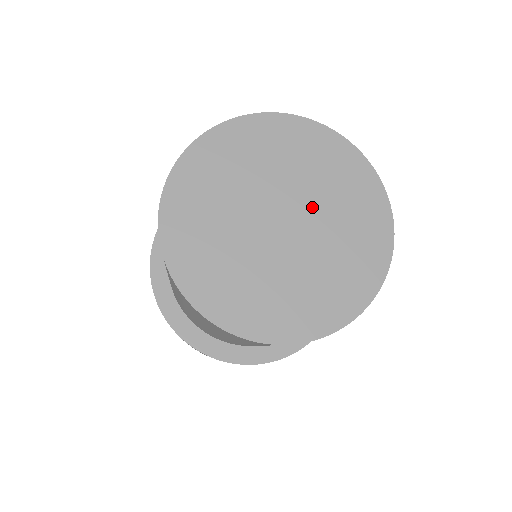
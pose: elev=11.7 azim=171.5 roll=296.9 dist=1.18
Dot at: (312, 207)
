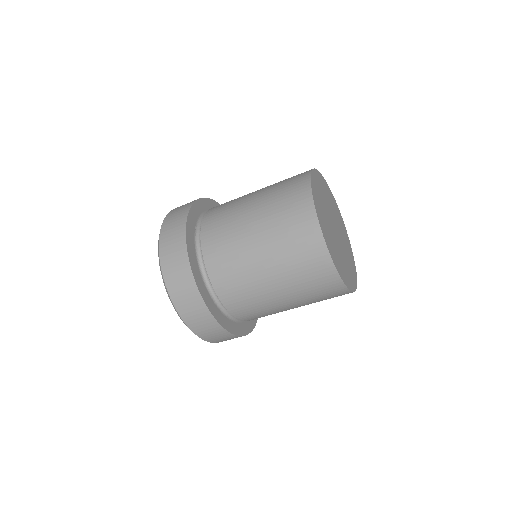
Dot at: (341, 238)
